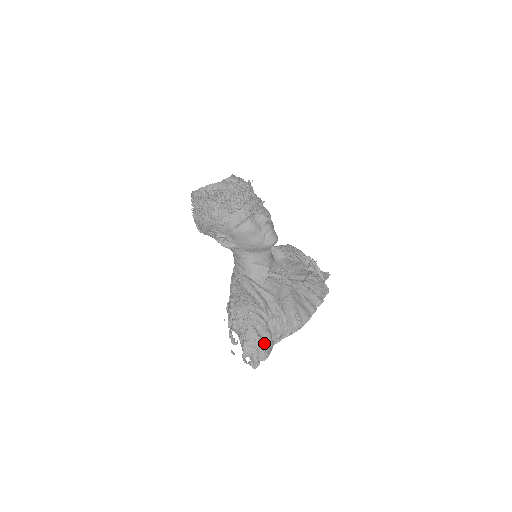
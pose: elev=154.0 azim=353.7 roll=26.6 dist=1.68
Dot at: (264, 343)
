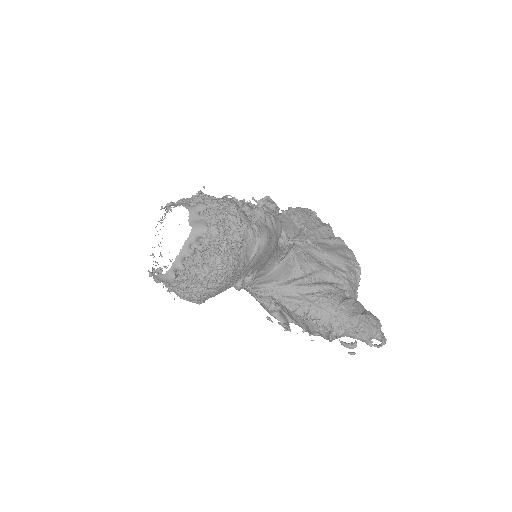
Dot at: (367, 314)
